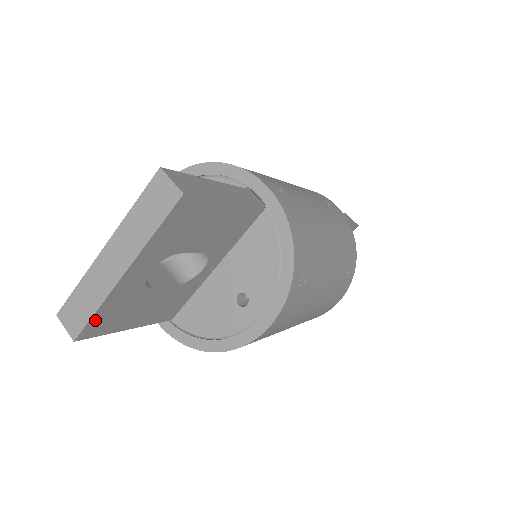
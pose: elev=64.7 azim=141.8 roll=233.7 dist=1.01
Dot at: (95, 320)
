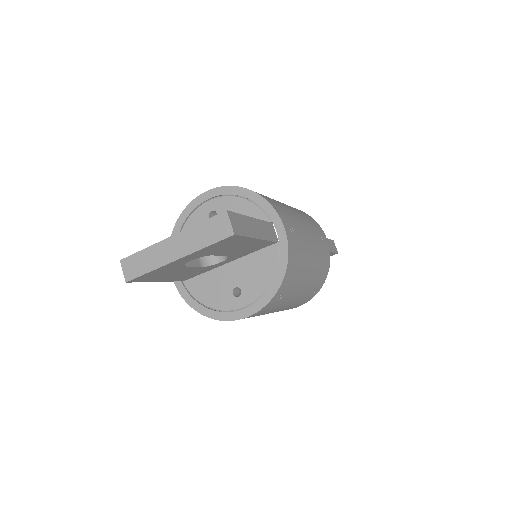
Dot at: (145, 275)
